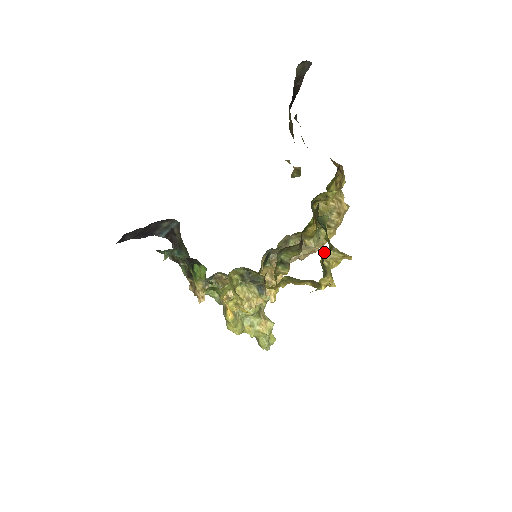
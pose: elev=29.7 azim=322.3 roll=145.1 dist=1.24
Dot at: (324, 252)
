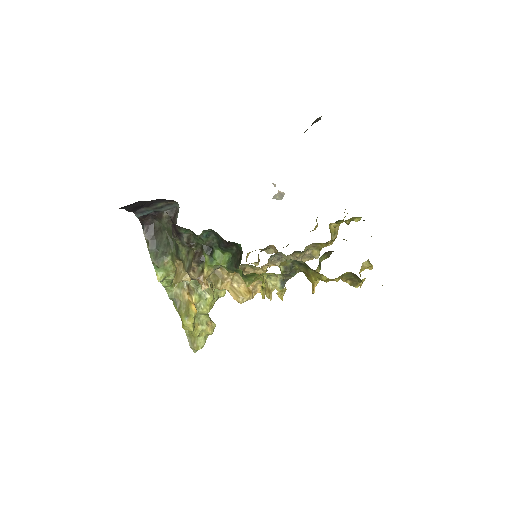
Dot at: occluded
